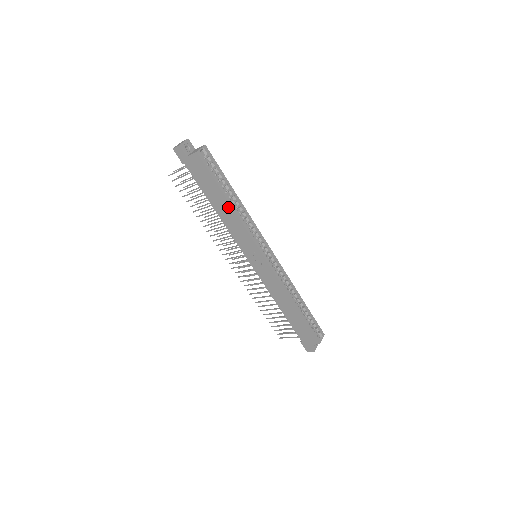
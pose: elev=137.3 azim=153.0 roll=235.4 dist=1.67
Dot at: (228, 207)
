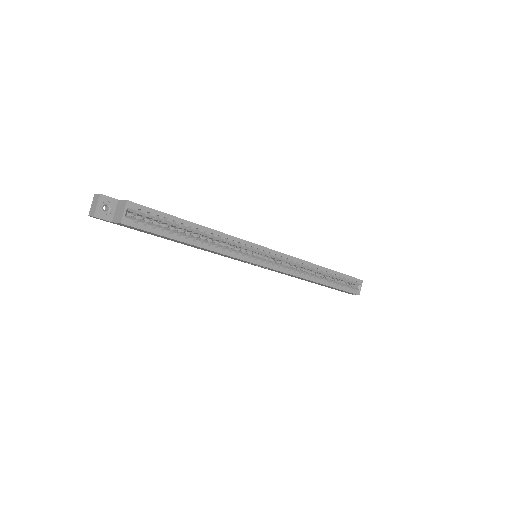
Dot at: occluded
